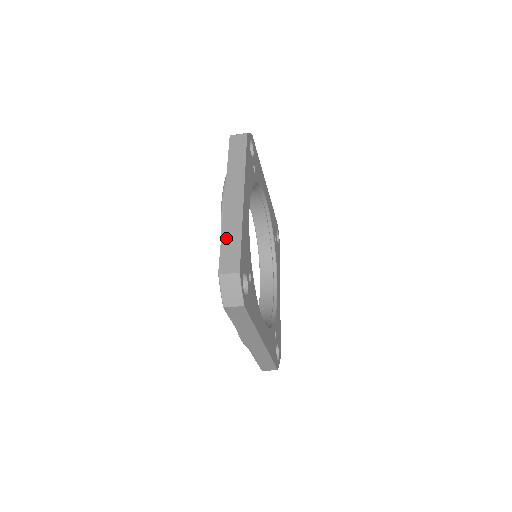
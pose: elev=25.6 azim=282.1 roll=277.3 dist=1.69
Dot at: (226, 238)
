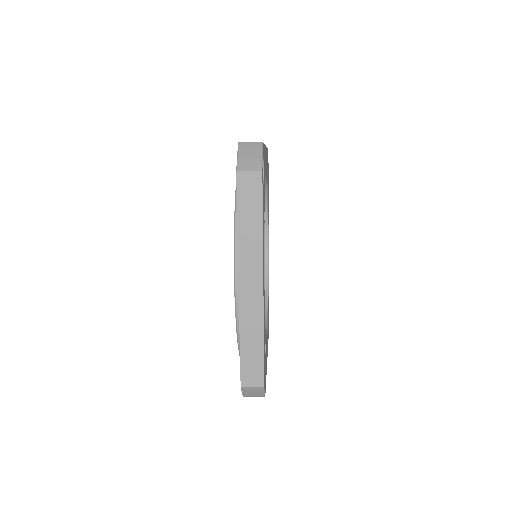
Dot at: (246, 343)
